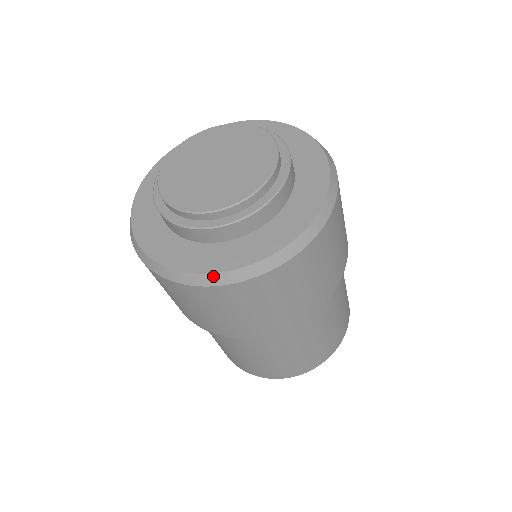
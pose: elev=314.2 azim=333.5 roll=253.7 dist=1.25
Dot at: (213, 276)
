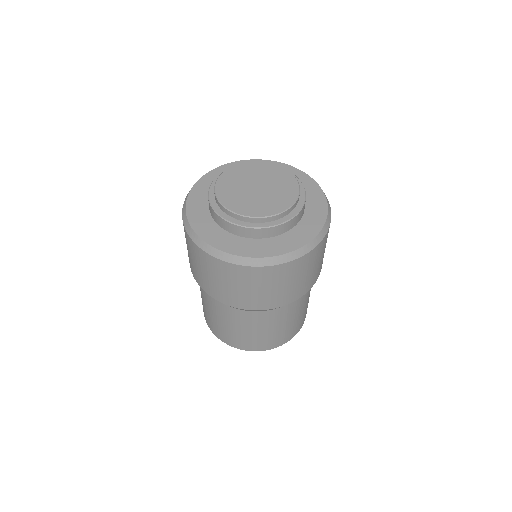
Dot at: (314, 241)
